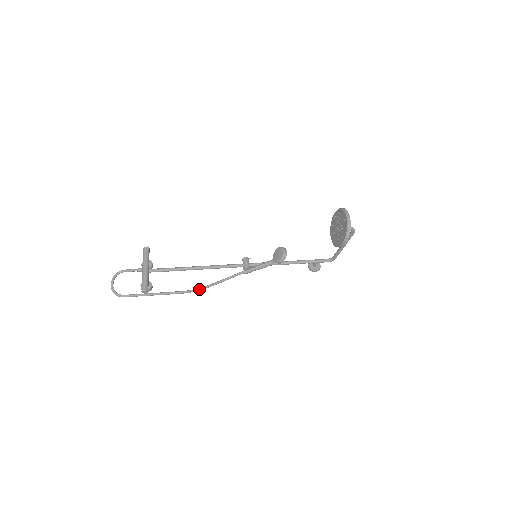
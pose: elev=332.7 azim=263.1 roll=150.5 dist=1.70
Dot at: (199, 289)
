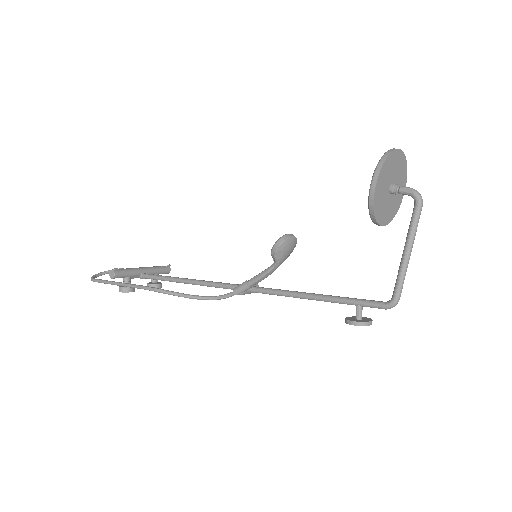
Dot at: (164, 290)
